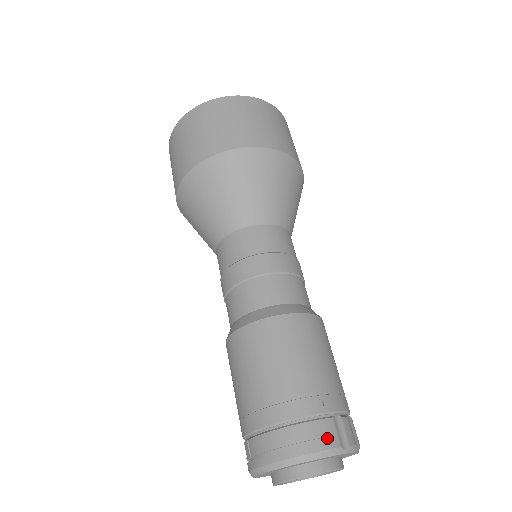
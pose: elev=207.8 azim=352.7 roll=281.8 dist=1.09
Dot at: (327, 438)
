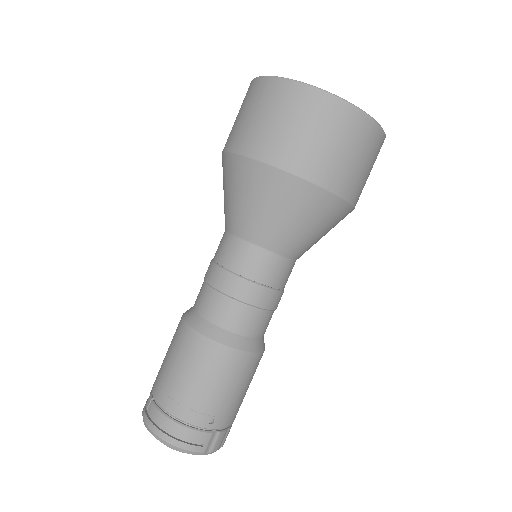
Dot at: (199, 443)
